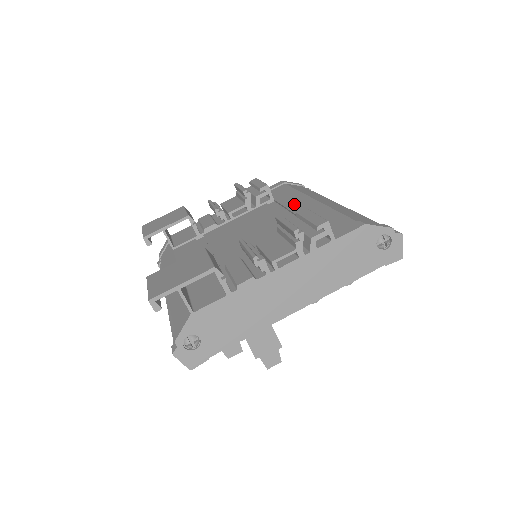
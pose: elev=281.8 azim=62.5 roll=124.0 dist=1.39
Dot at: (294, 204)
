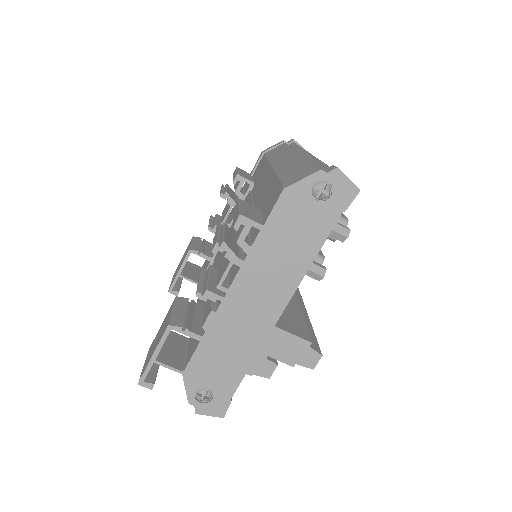
Dot at: (260, 182)
